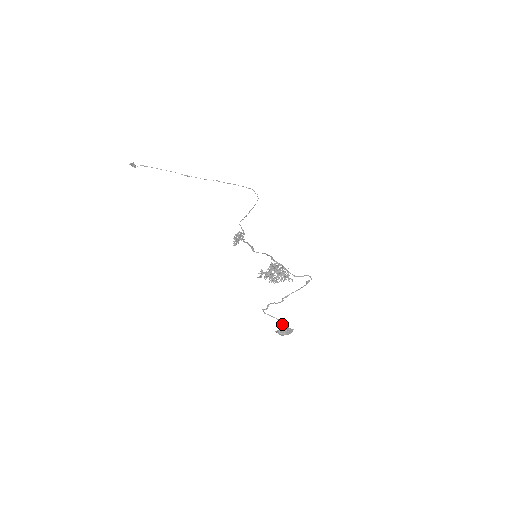
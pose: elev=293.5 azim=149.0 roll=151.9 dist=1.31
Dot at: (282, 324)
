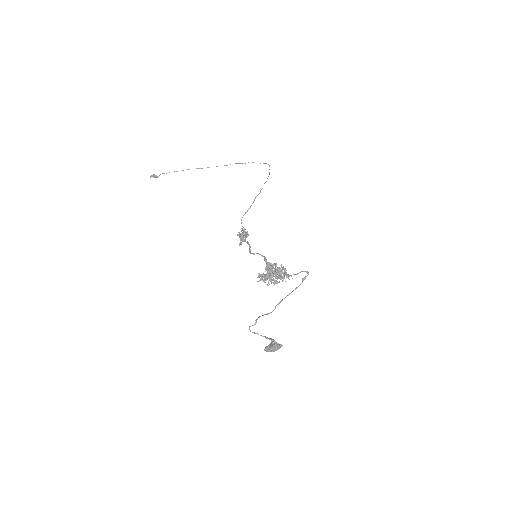
Dot at: (271, 339)
